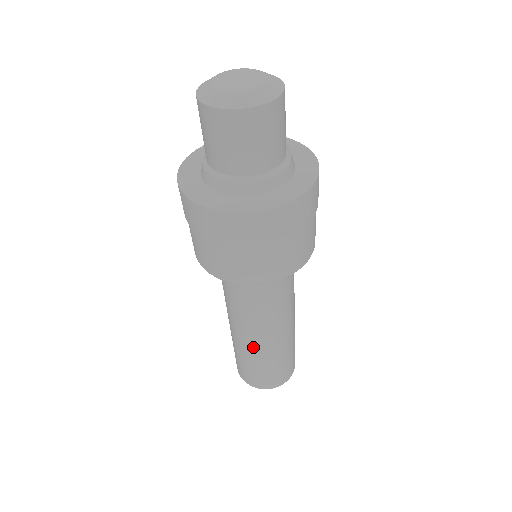
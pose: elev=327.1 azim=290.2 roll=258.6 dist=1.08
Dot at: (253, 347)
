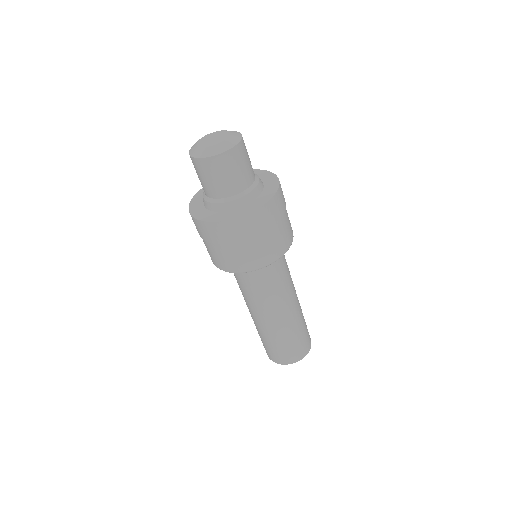
Dot at: (273, 327)
